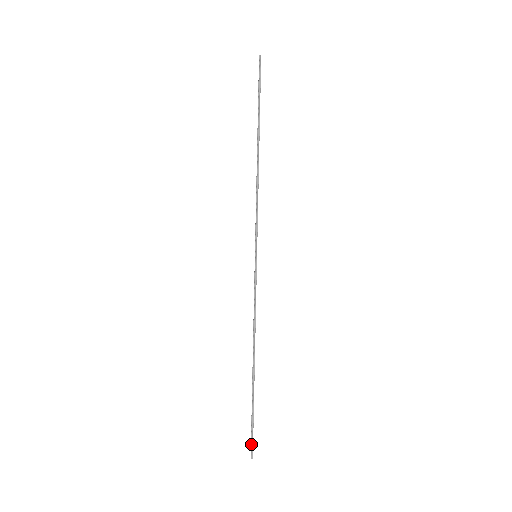
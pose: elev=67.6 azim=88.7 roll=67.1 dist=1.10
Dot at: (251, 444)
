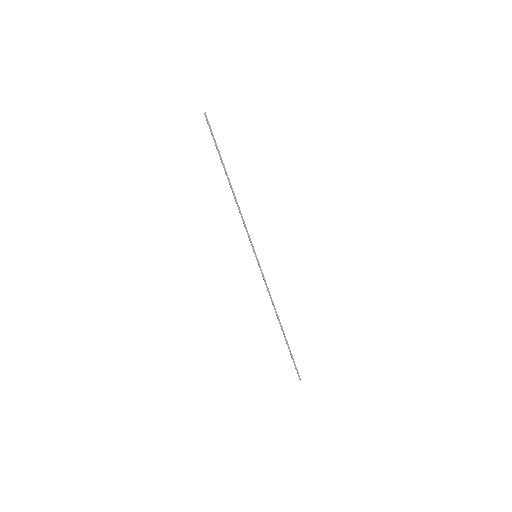
Dot at: (297, 373)
